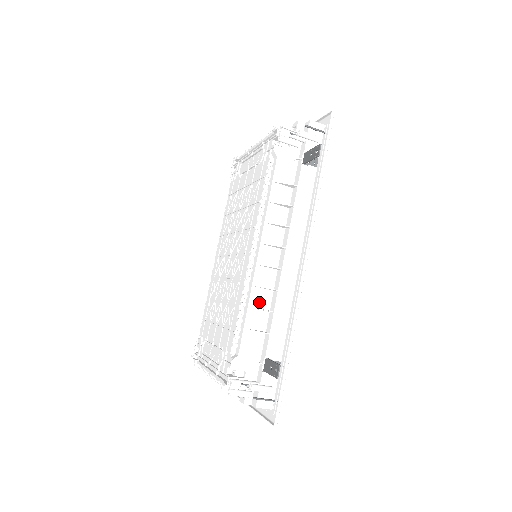
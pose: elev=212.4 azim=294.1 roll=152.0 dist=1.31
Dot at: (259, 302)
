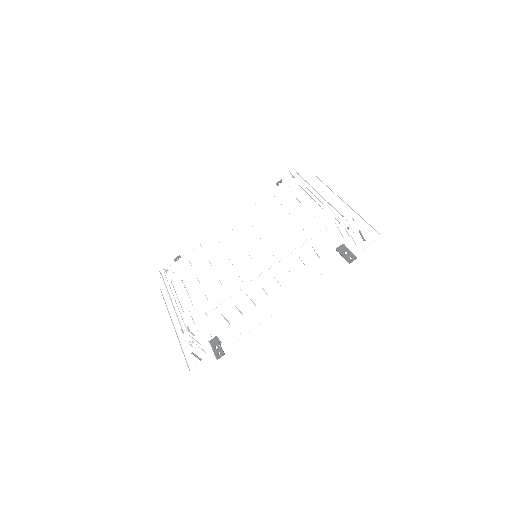
Dot at: (240, 304)
